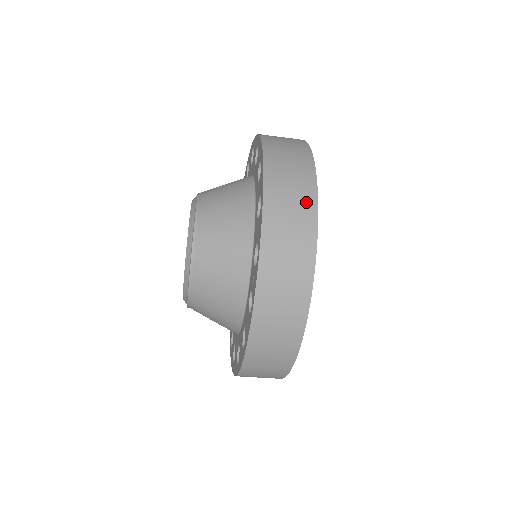
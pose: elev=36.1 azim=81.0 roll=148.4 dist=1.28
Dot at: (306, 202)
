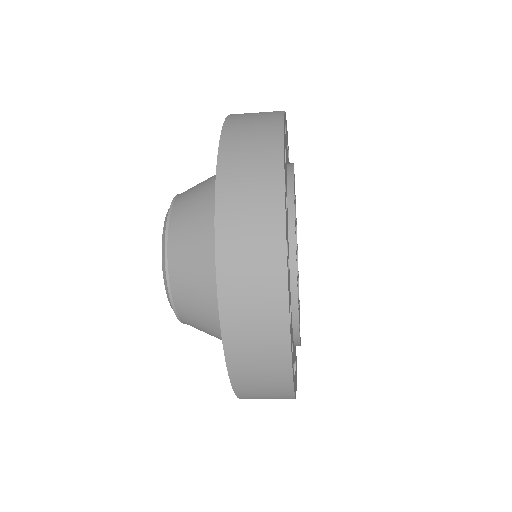
Dot at: (275, 332)
